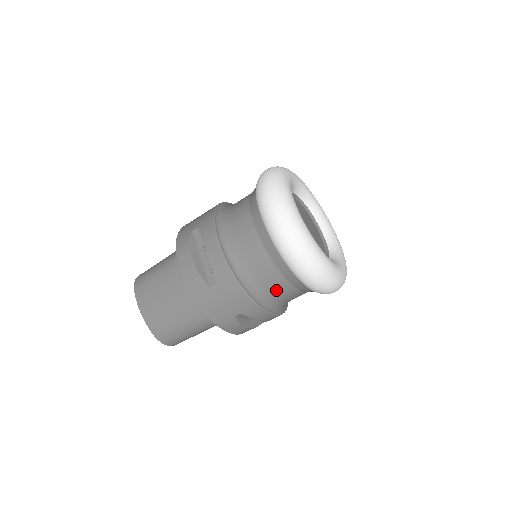
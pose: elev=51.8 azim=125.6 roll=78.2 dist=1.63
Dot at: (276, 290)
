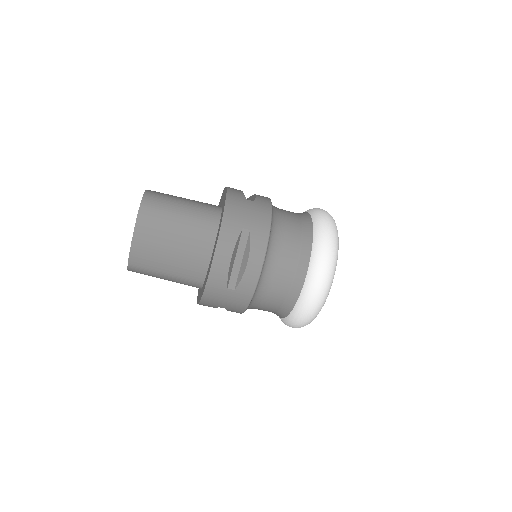
Dot at: (263, 309)
